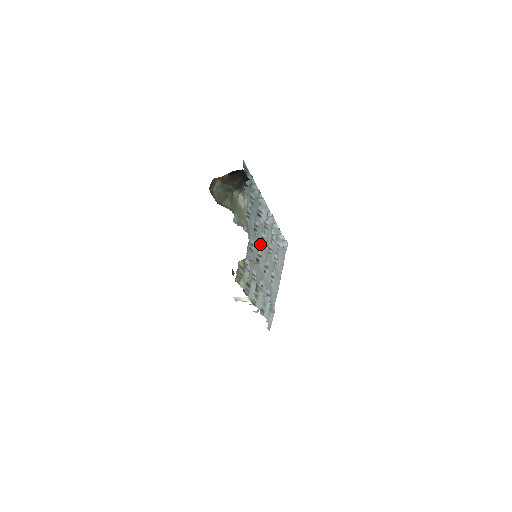
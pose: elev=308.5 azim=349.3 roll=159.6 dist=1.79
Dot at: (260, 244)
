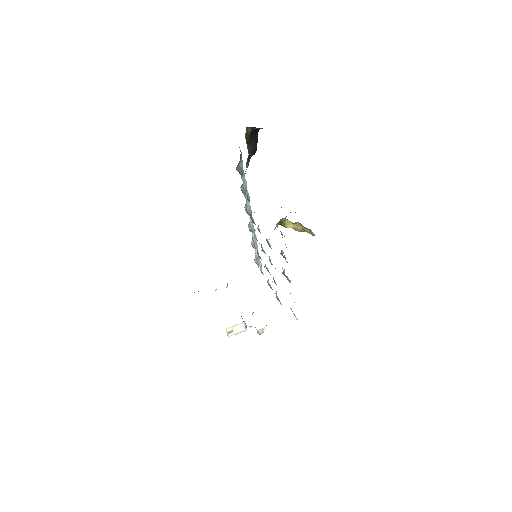
Dot at: occluded
